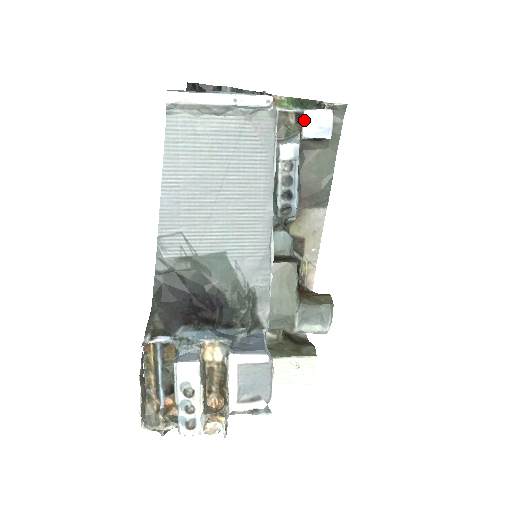
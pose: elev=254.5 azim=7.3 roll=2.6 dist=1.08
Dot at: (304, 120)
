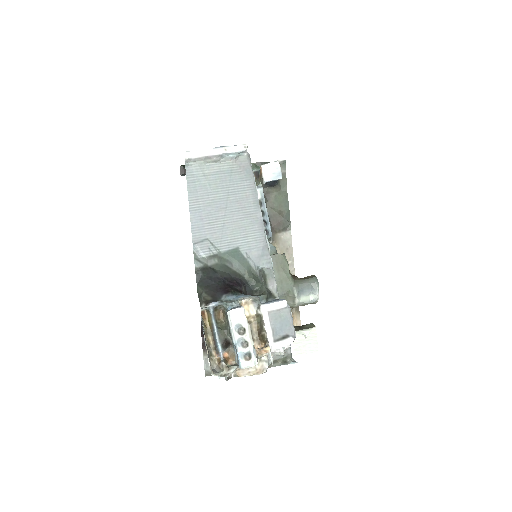
Dot at: (262, 171)
